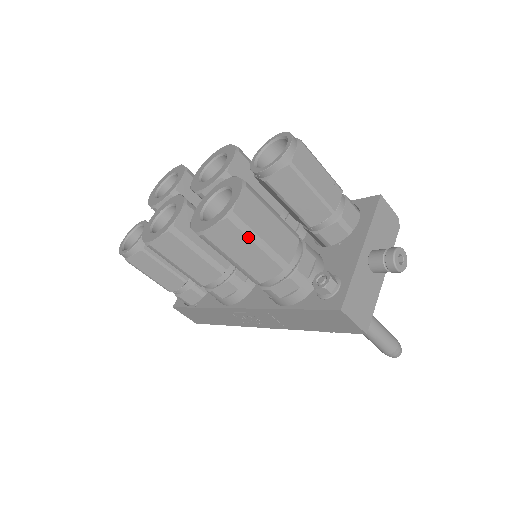
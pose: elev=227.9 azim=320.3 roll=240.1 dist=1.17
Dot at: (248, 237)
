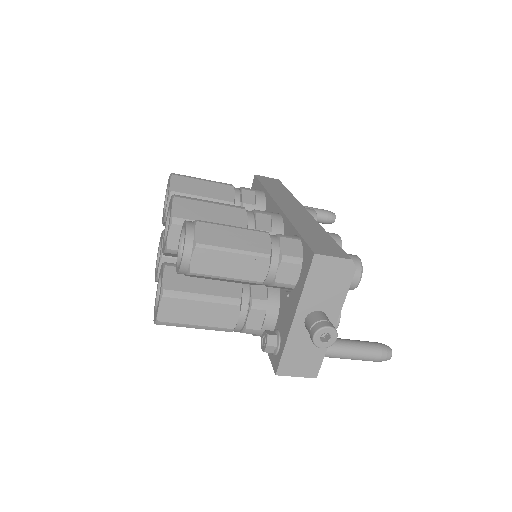
Dot at: occluded
